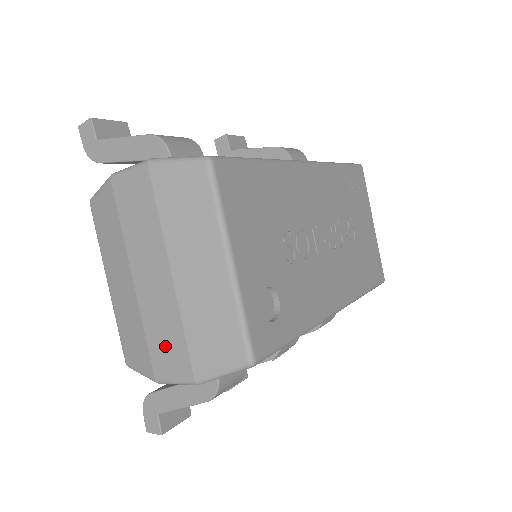
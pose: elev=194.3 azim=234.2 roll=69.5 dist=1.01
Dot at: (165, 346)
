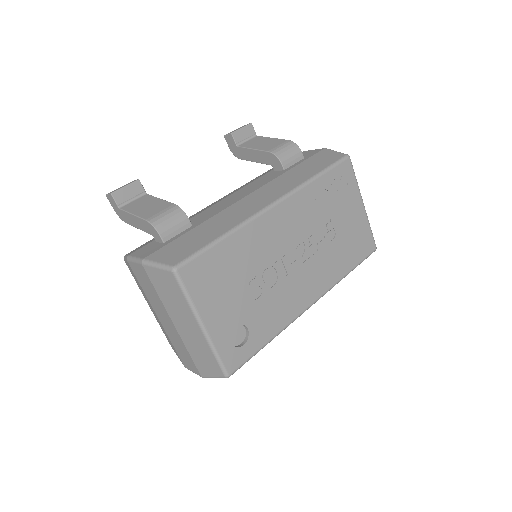
Dot at: (183, 355)
